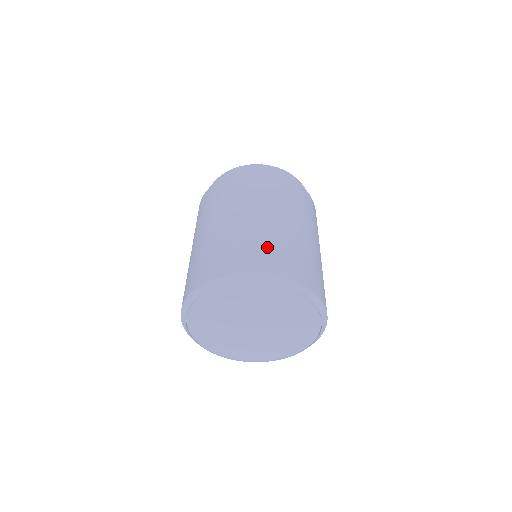
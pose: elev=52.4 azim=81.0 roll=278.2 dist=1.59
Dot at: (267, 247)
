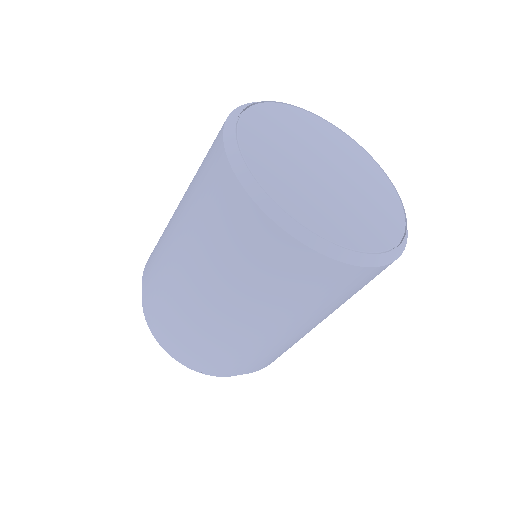
Dot at: occluded
